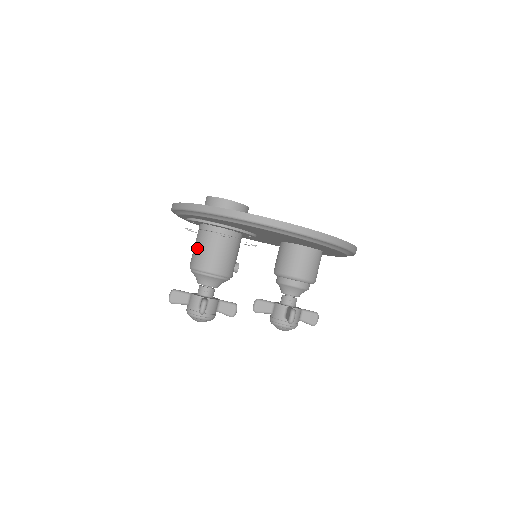
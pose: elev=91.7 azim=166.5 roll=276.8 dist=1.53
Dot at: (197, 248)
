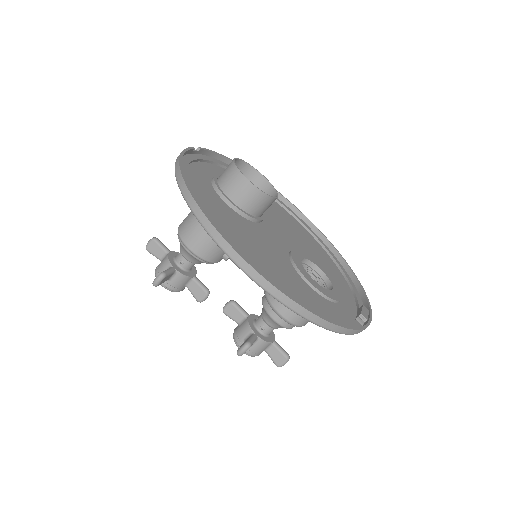
Dot at: occluded
